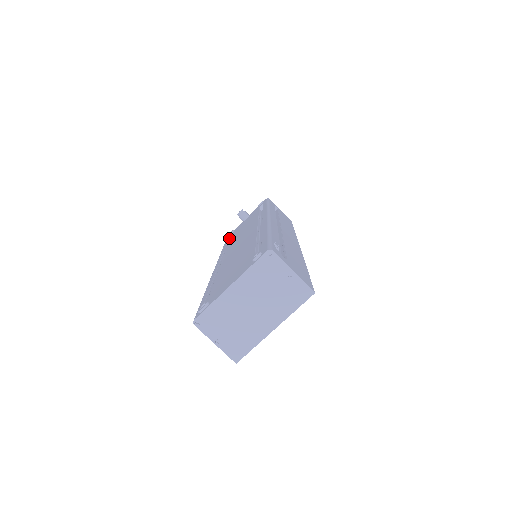
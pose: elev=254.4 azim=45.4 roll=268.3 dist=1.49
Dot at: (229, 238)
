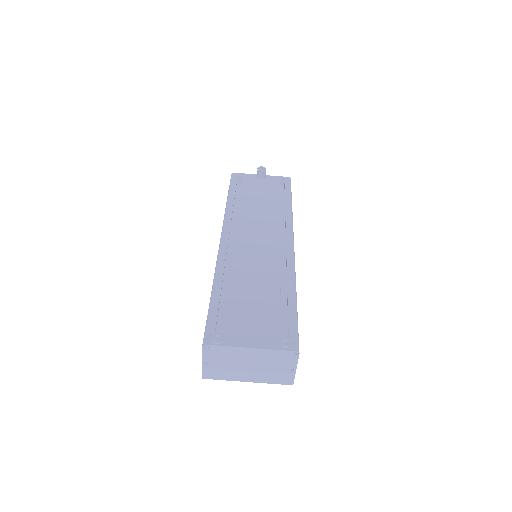
Dot at: occluded
